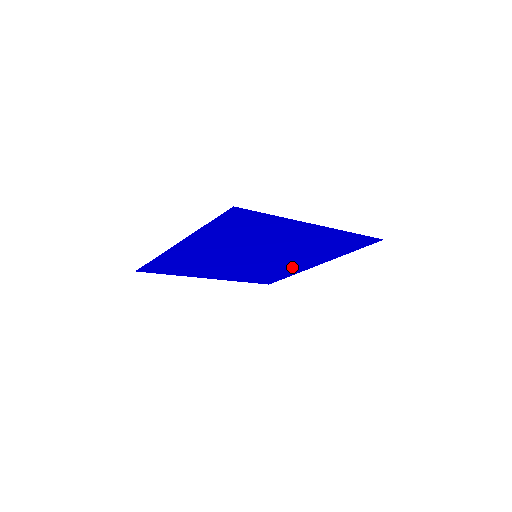
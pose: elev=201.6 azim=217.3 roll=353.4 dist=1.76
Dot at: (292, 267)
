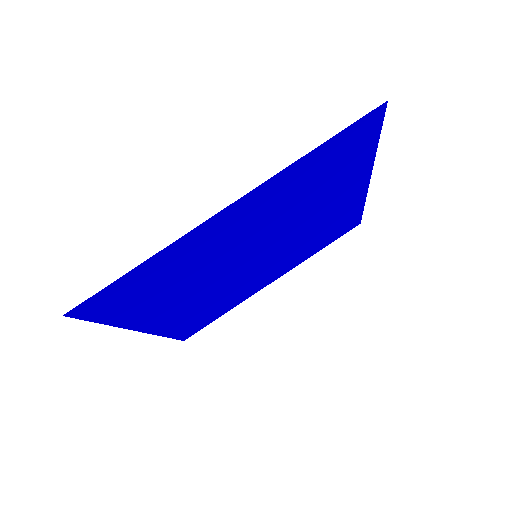
Dot at: (339, 210)
